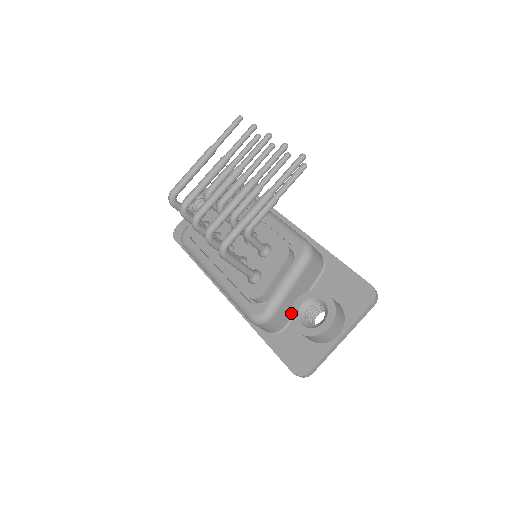
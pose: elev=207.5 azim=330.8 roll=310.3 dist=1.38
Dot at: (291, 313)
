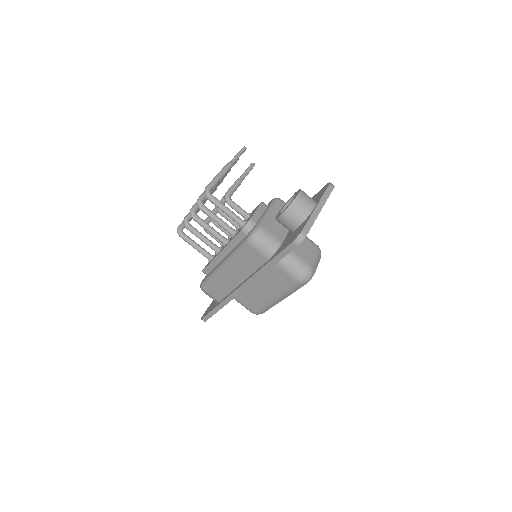
Dot at: (275, 218)
